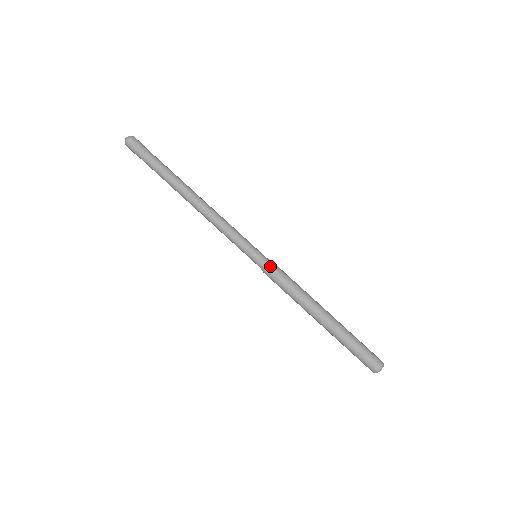
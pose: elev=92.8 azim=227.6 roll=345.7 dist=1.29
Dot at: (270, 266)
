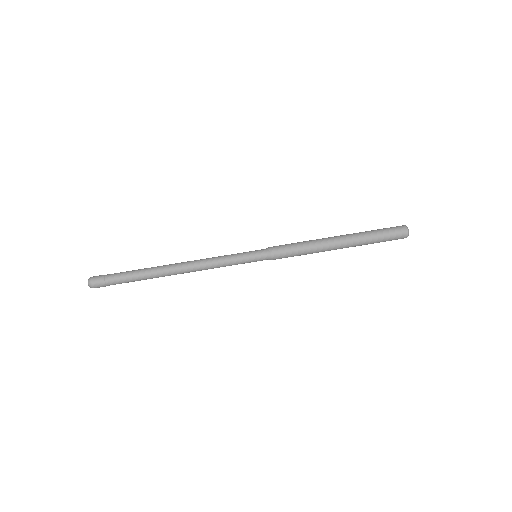
Dot at: (272, 249)
